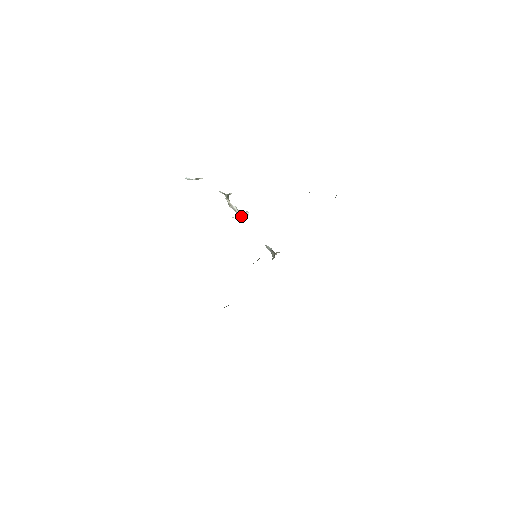
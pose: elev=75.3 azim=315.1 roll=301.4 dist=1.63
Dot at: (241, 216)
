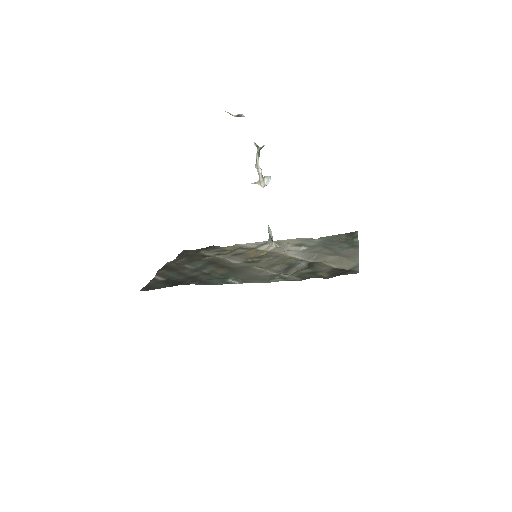
Dot at: (262, 184)
